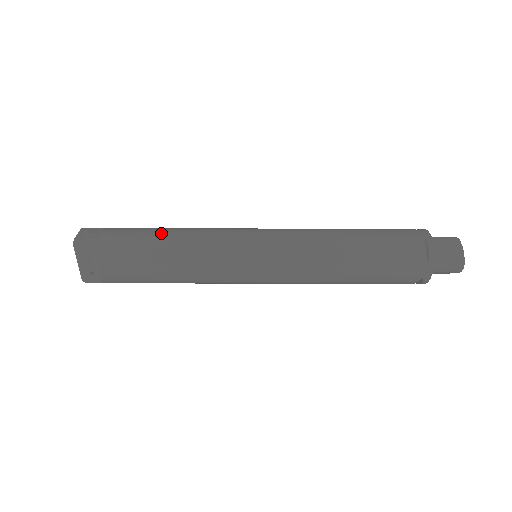
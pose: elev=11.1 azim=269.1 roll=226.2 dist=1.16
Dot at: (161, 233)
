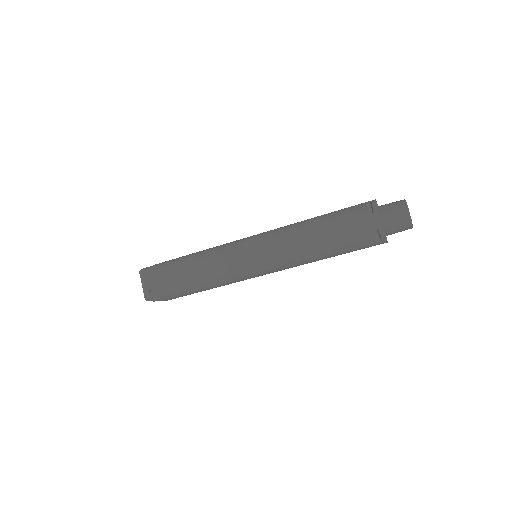
Dot at: occluded
